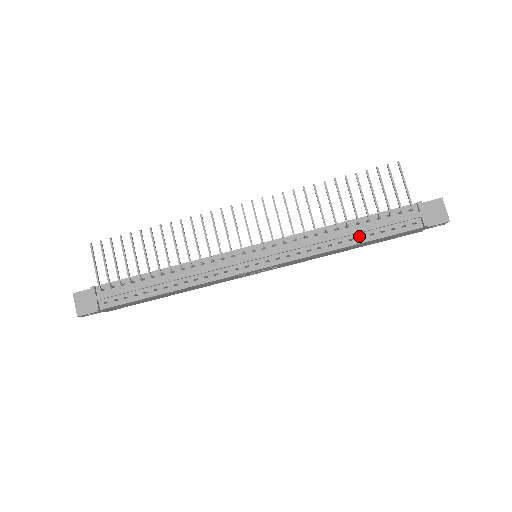
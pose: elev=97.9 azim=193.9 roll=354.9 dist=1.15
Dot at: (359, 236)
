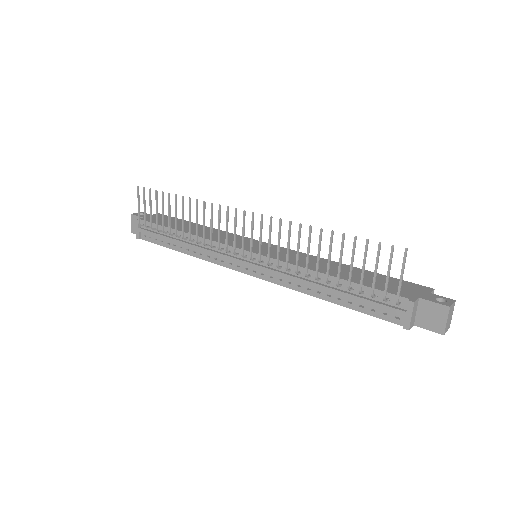
Dot at: (338, 297)
